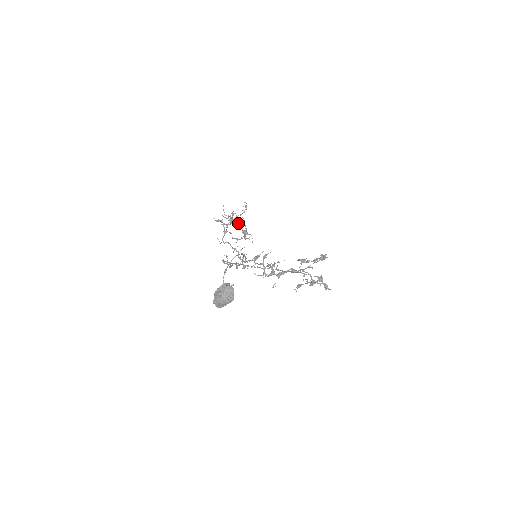
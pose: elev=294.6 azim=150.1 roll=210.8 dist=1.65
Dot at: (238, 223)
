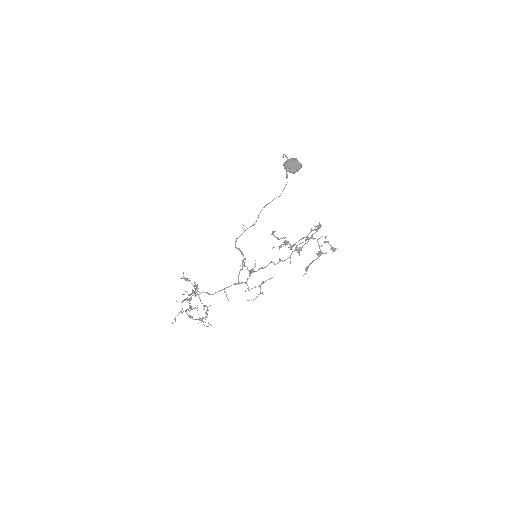
Dot at: (189, 316)
